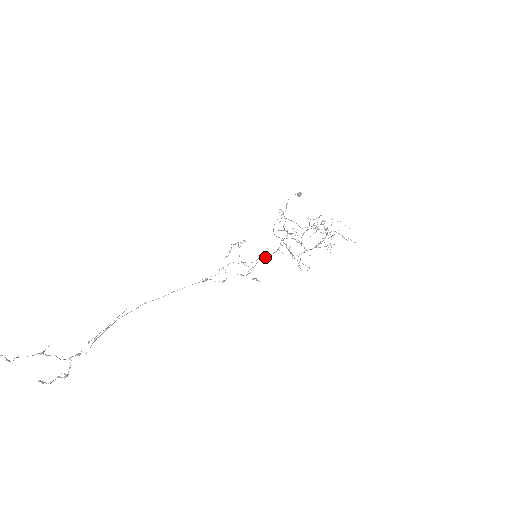
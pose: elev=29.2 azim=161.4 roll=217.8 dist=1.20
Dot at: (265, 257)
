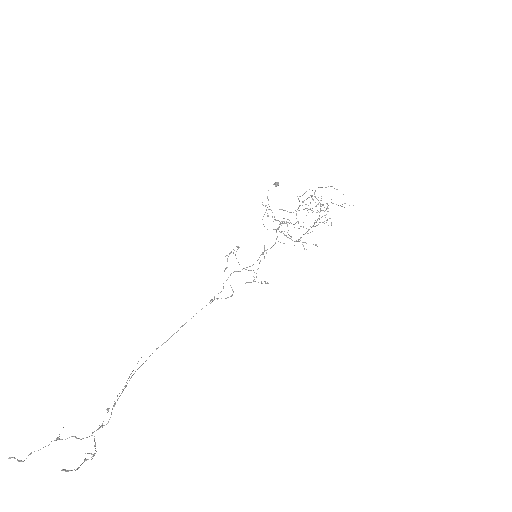
Dot at: (266, 253)
